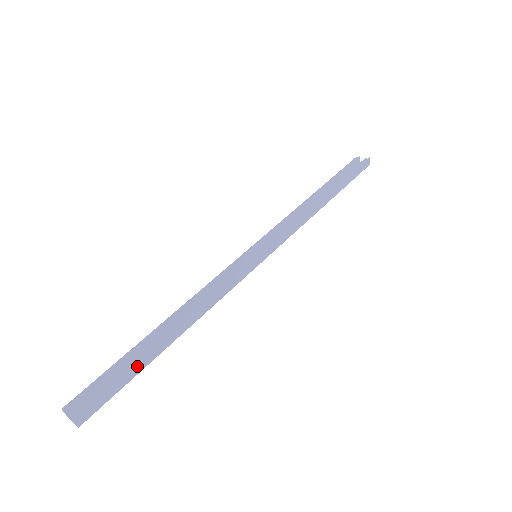
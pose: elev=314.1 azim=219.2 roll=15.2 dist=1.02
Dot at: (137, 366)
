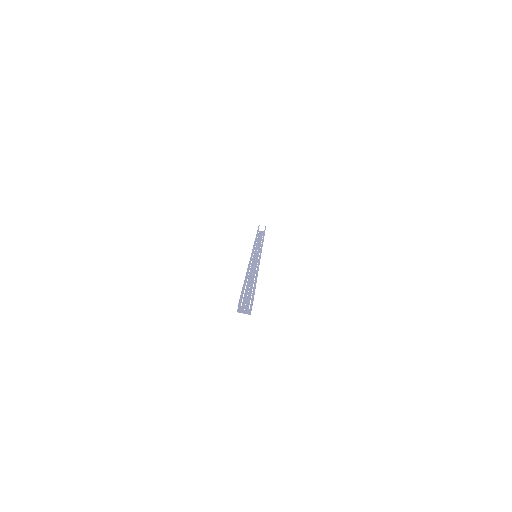
Dot at: occluded
